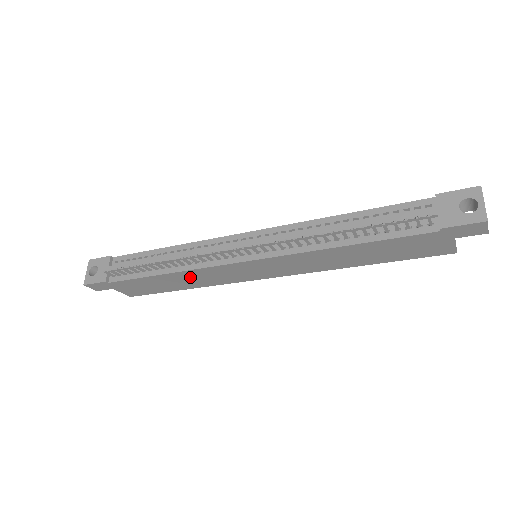
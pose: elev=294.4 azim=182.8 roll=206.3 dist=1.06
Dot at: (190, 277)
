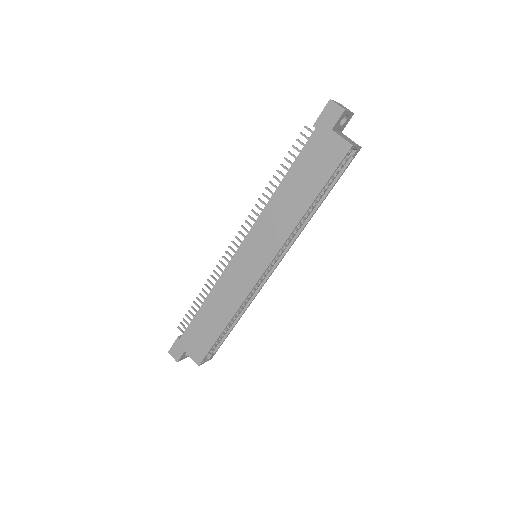
Dot at: (220, 298)
